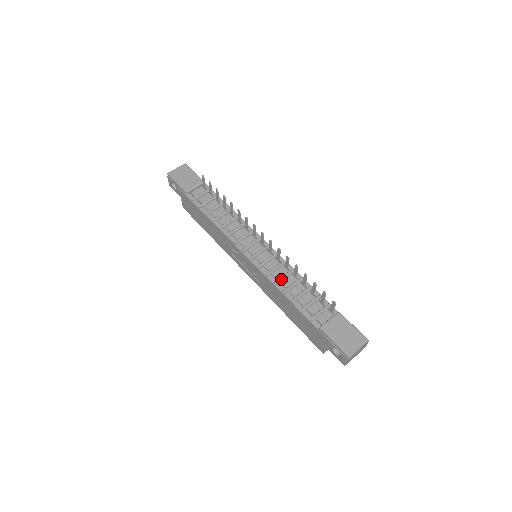
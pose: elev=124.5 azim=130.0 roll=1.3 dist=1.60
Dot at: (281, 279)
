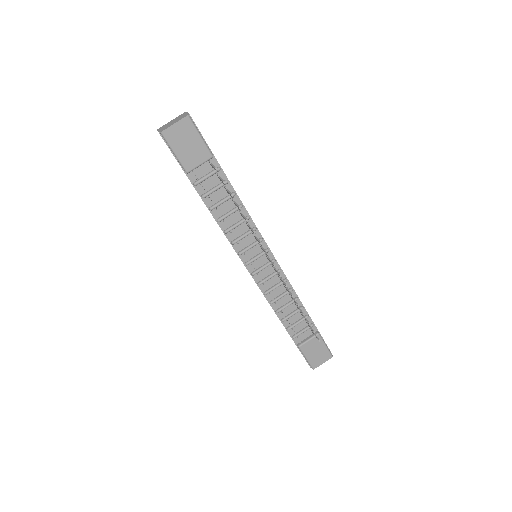
Dot at: (277, 300)
